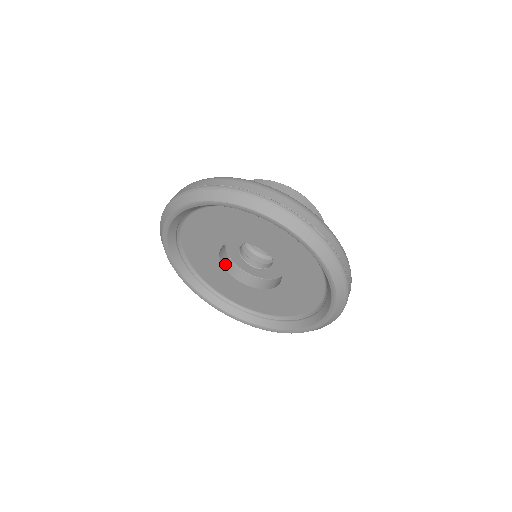
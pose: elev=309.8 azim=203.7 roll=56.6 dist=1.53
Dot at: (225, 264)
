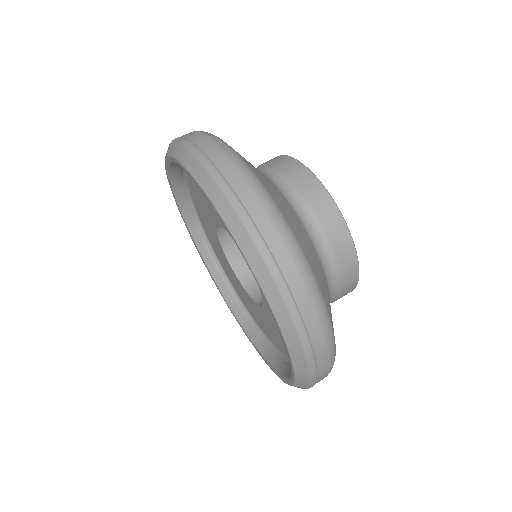
Dot at: (229, 253)
